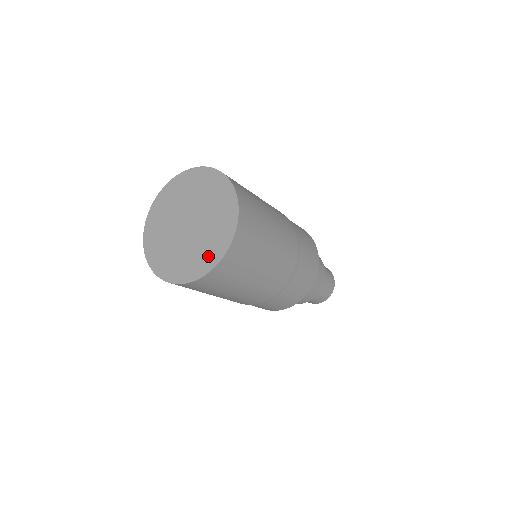
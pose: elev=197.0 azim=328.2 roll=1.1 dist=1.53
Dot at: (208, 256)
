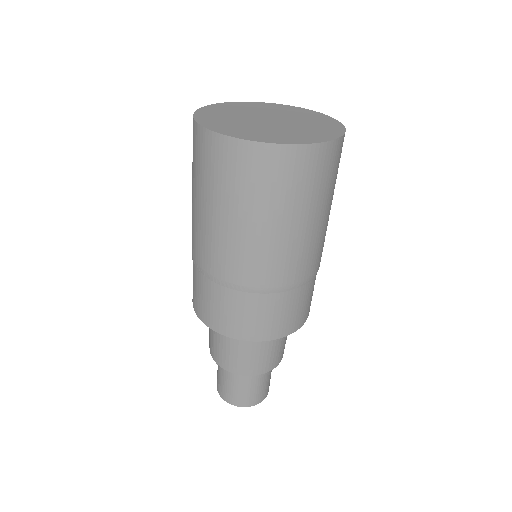
Dot at: (324, 132)
